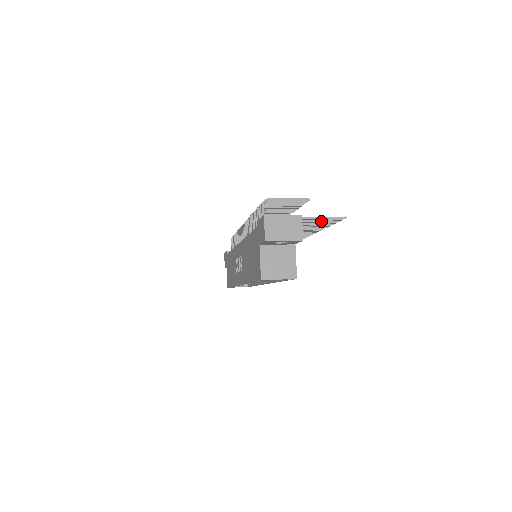
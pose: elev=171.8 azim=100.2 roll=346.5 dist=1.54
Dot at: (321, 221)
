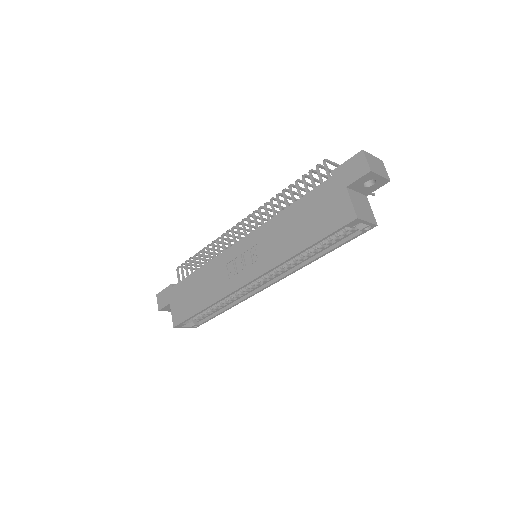
Dot at: occluded
